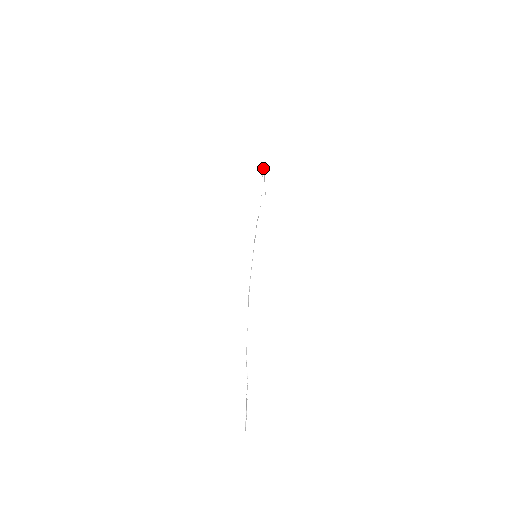
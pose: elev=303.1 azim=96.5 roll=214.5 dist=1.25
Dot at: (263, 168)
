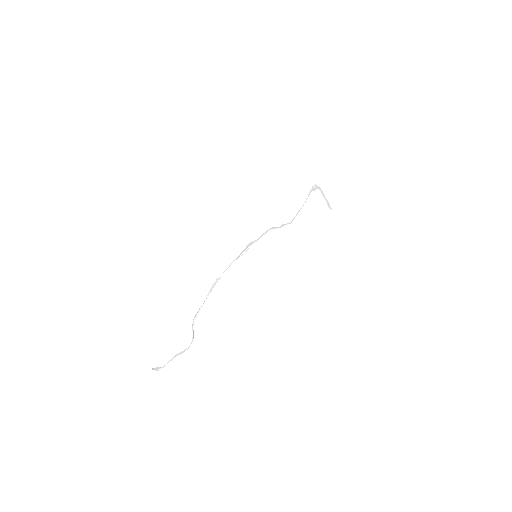
Dot at: (316, 187)
